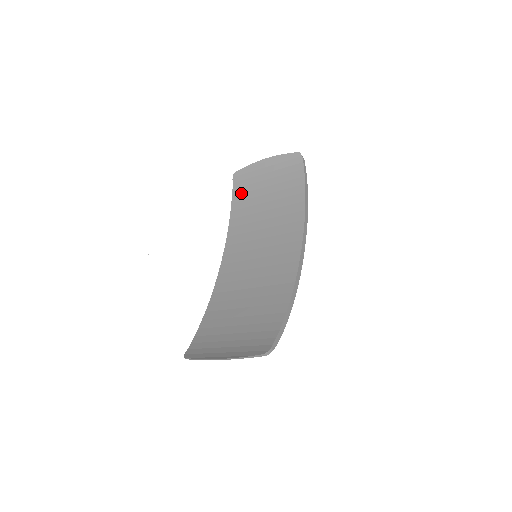
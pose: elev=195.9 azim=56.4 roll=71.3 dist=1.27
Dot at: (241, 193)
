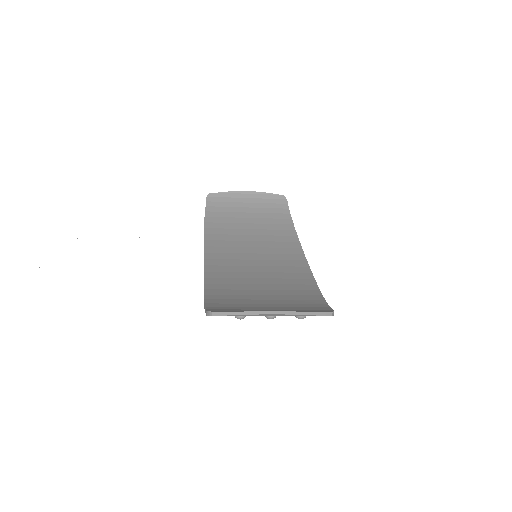
Dot at: (217, 211)
